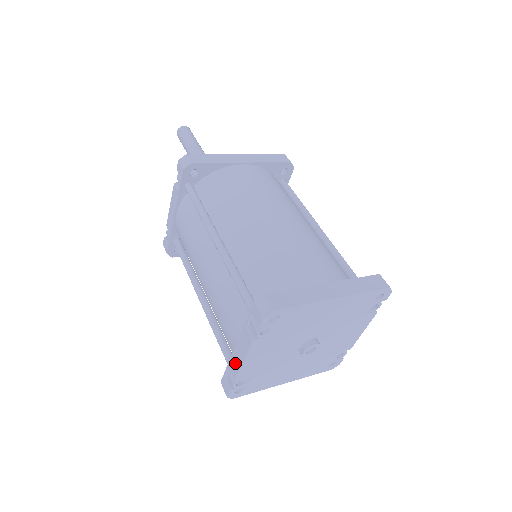
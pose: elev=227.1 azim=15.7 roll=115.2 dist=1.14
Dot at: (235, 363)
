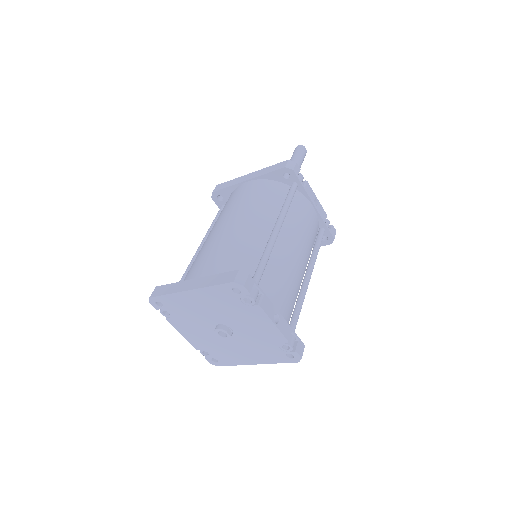
Dot at: occluded
